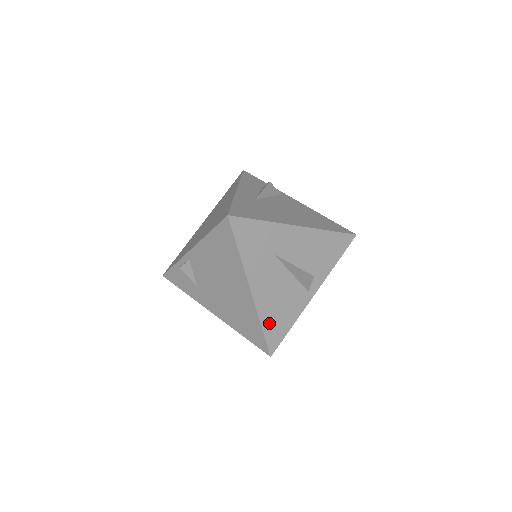
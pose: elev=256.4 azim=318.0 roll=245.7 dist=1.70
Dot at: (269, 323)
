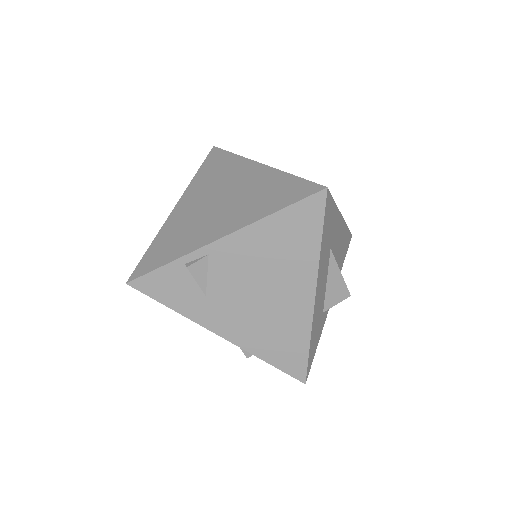
Dot at: (313, 338)
